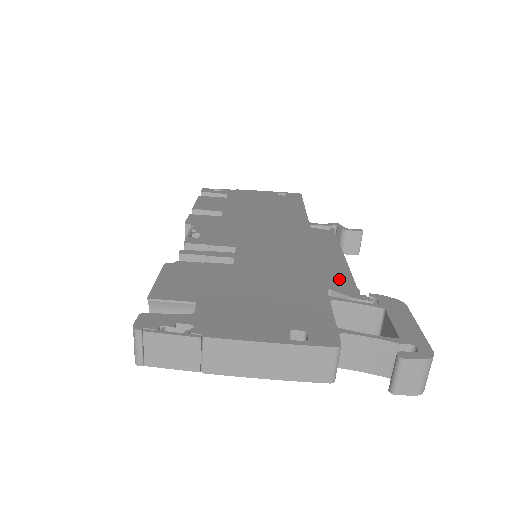
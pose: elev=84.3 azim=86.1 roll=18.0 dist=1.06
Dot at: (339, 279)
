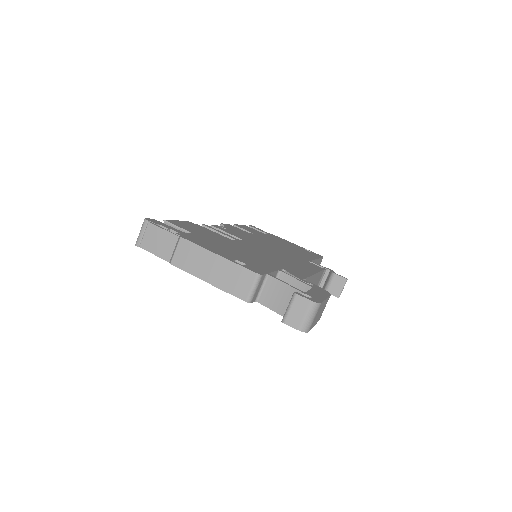
Dot at: (297, 272)
